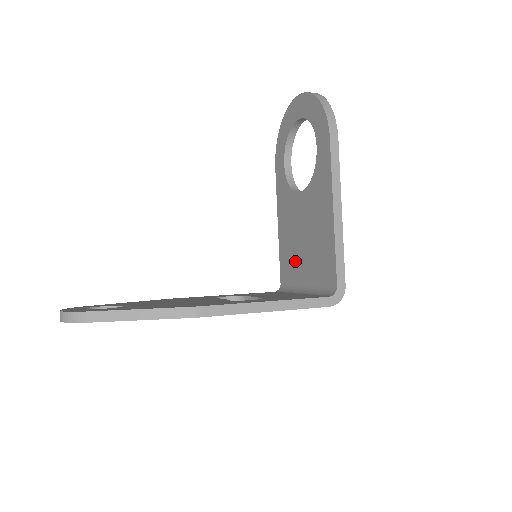
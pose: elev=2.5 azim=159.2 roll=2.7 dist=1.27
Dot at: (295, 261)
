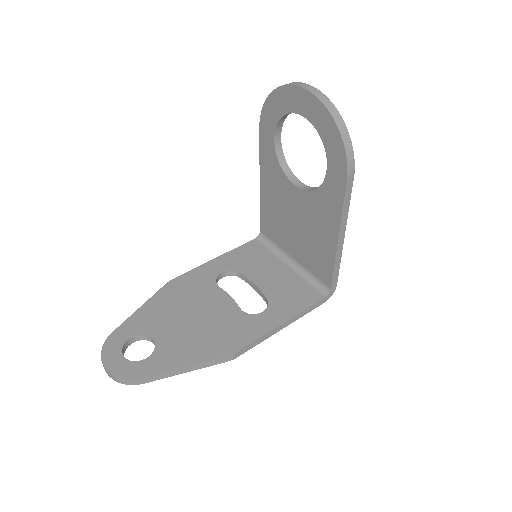
Dot at: (282, 232)
